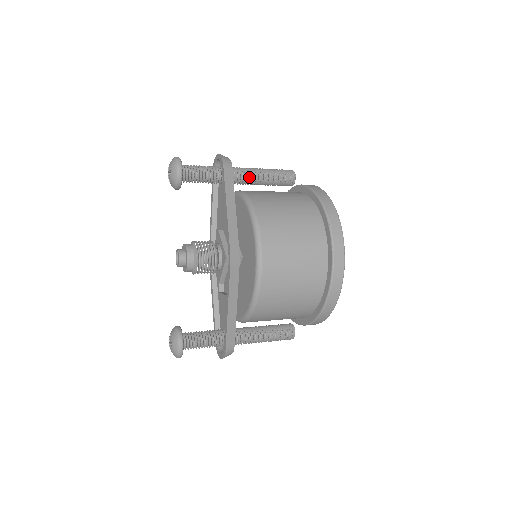
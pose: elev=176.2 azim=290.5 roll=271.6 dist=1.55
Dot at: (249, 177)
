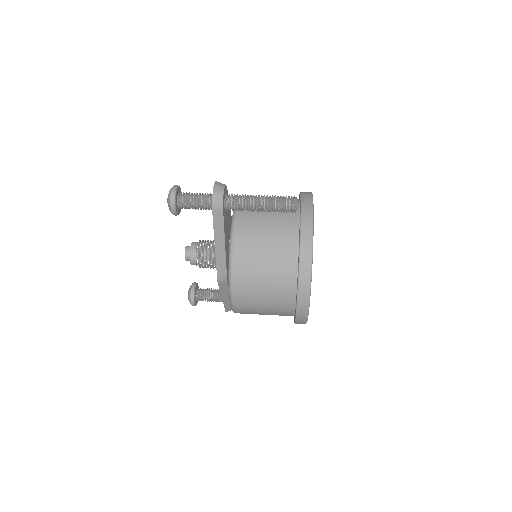
Dot at: (245, 209)
